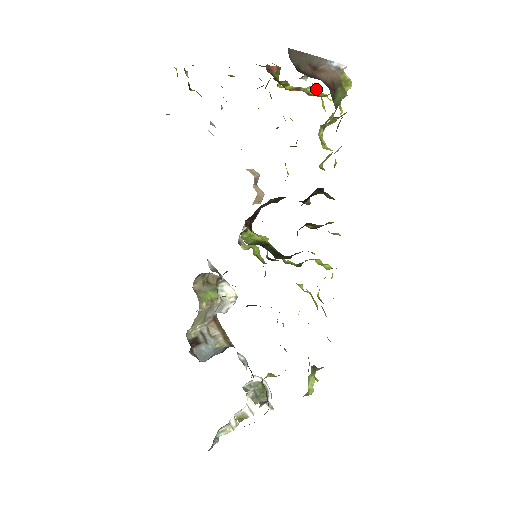
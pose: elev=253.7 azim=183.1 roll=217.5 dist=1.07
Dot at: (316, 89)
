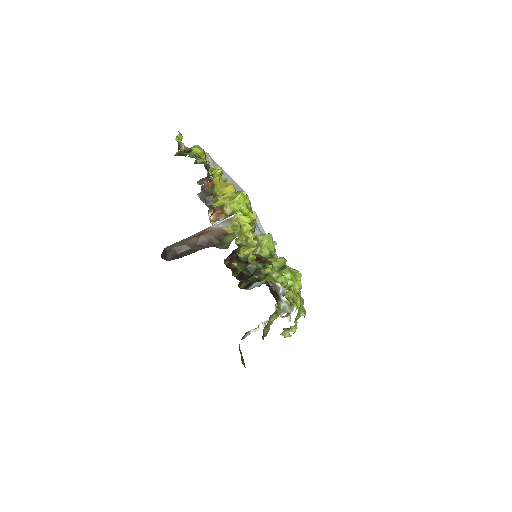
Dot at: (241, 199)
